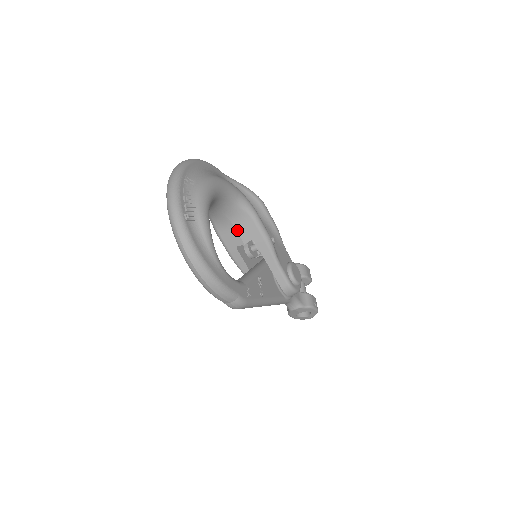
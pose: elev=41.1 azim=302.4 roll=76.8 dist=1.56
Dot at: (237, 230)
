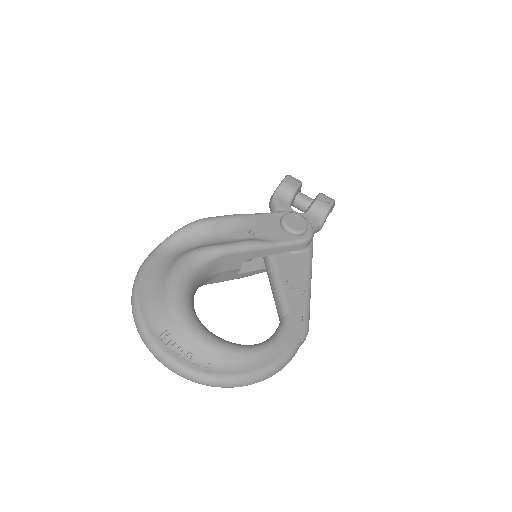
Dot at: (224, 271)
